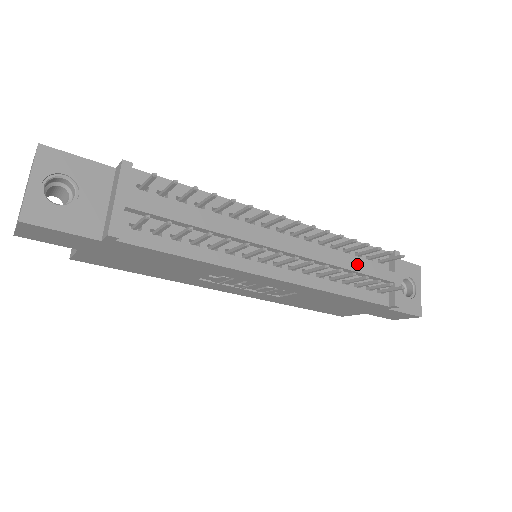
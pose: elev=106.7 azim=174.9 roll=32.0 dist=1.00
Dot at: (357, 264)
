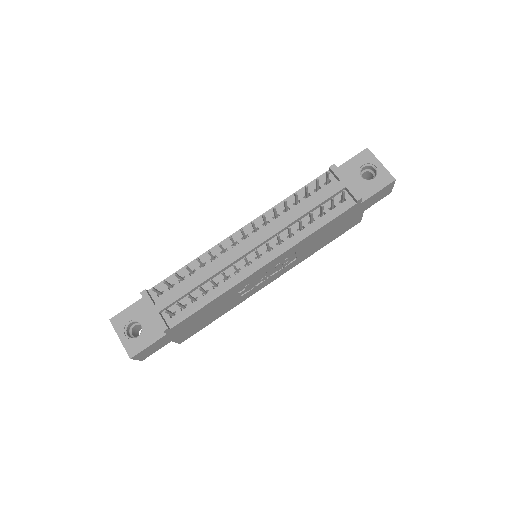
Dot at: (307, 205)
